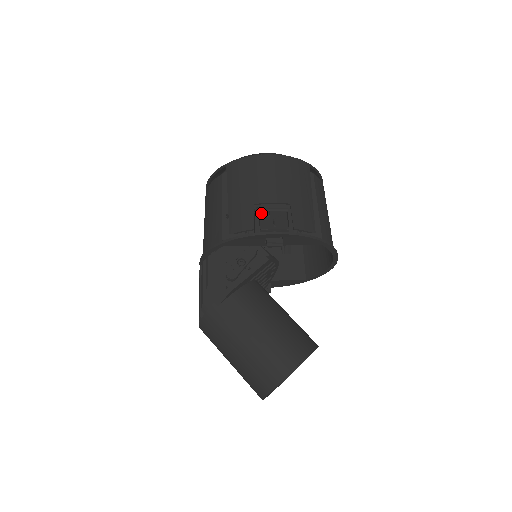
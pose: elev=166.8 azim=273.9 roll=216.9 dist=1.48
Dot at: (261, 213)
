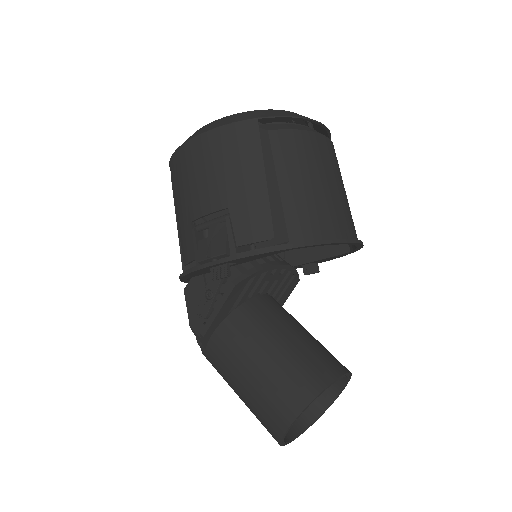
Dot at: occluded
